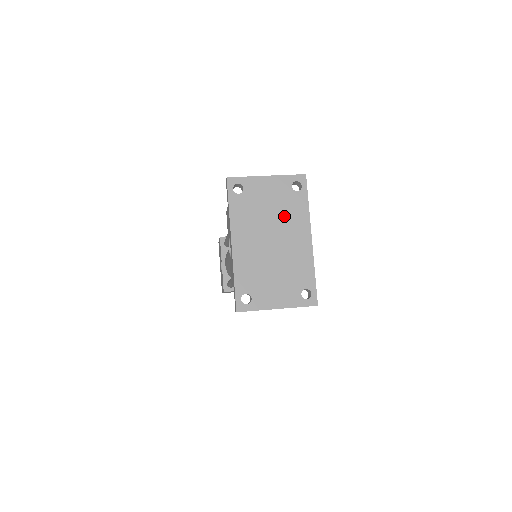
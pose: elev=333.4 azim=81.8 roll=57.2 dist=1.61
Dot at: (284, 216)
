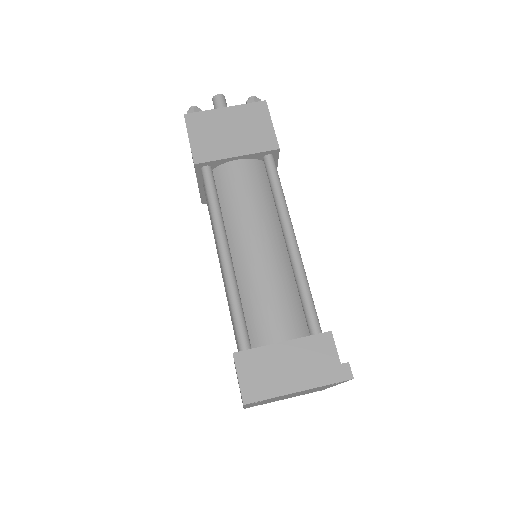
Dot at: occluded
